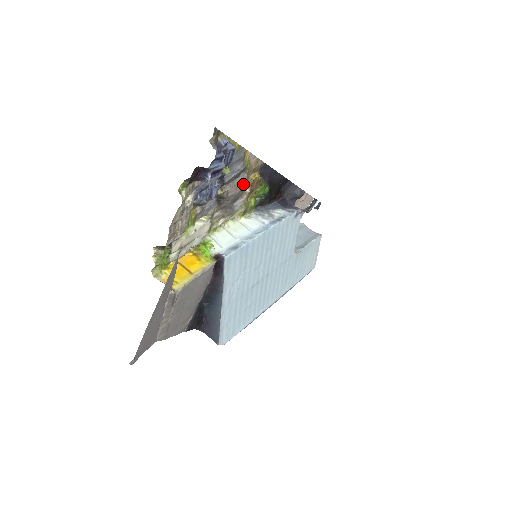
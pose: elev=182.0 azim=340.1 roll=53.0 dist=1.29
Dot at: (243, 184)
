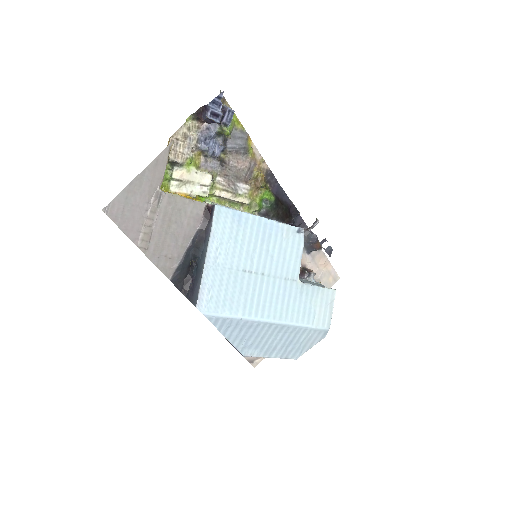
Dot at: (245, 165)
